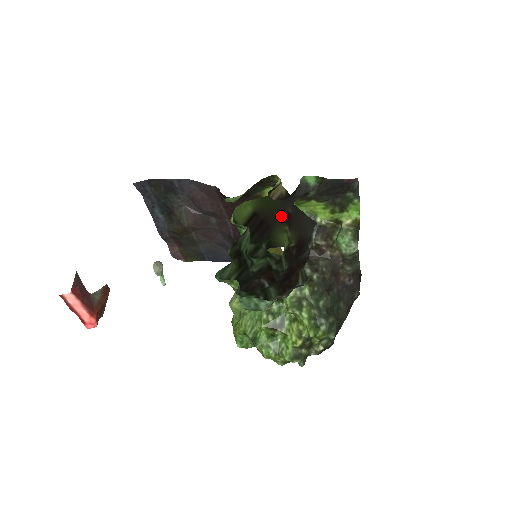
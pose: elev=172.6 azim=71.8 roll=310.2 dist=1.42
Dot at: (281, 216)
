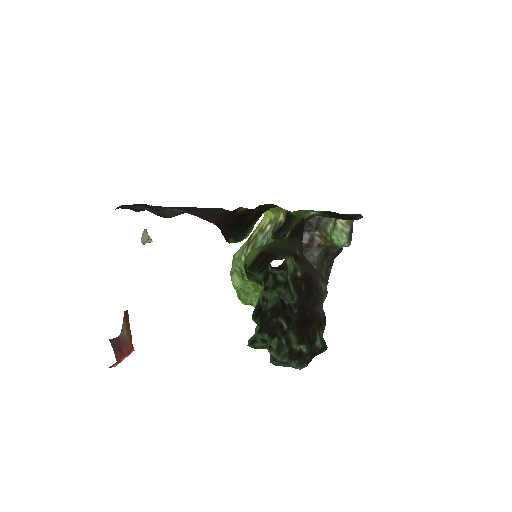
Dot at: (287, 253)
